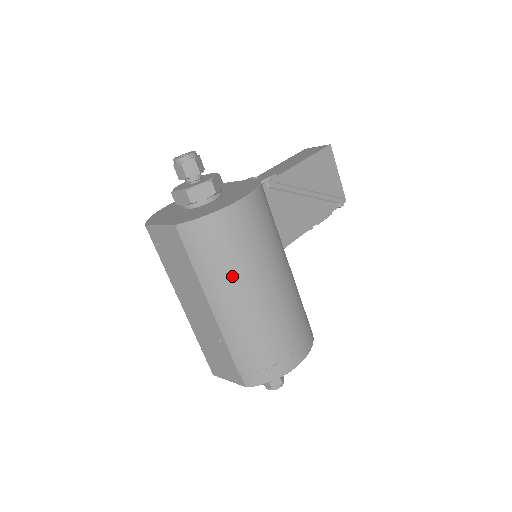
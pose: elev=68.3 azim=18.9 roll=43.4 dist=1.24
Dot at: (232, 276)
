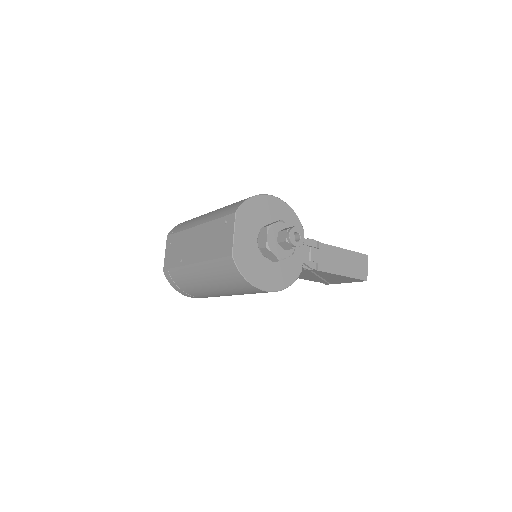
Dot at: (217, 282)
